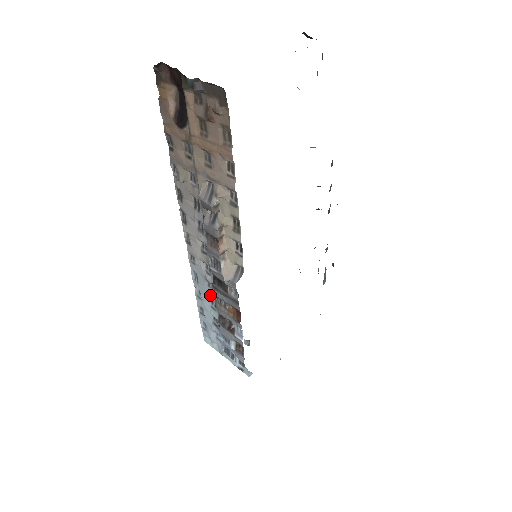
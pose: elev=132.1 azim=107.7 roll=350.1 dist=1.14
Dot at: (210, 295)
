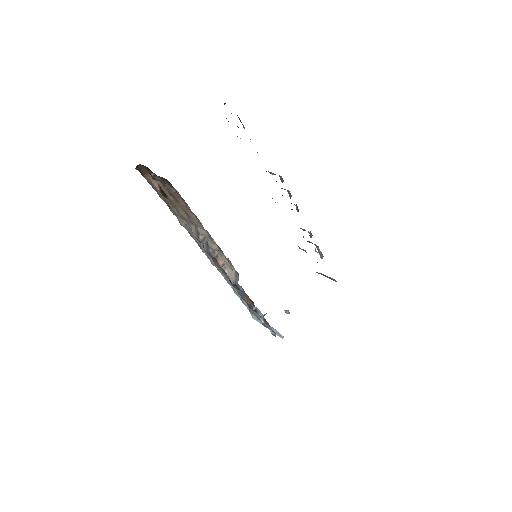
Dot at: occluded
